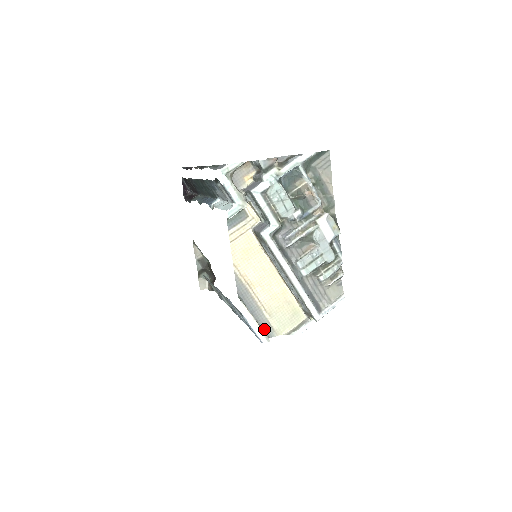
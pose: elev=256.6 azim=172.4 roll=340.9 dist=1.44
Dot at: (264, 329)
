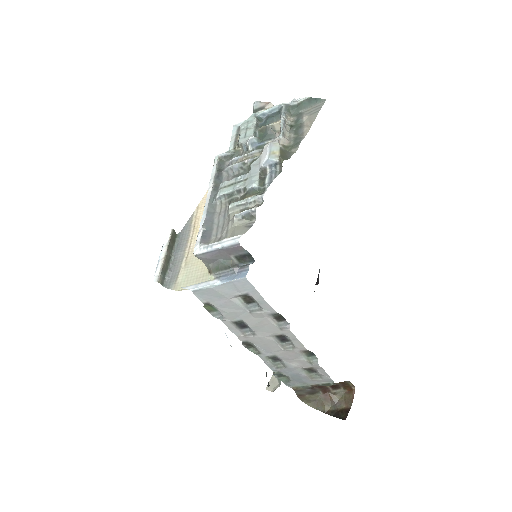
Dot at: (170, 276)
